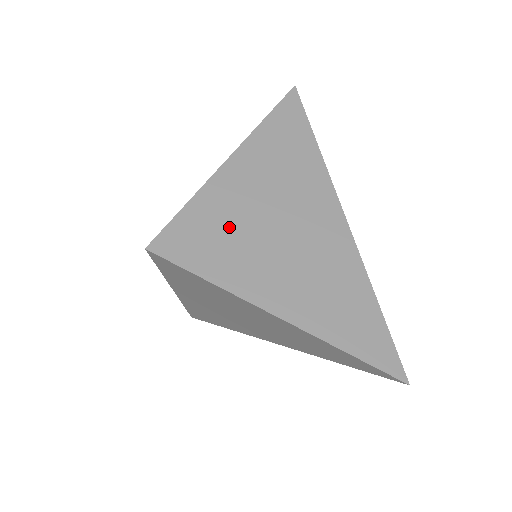
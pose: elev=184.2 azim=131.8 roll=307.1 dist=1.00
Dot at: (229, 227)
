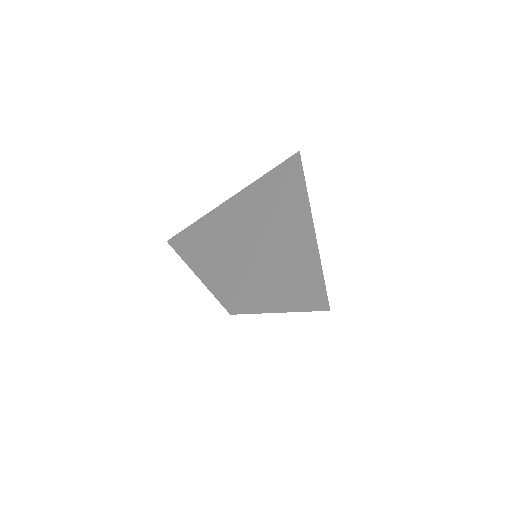
Dot at: (267, 280)
